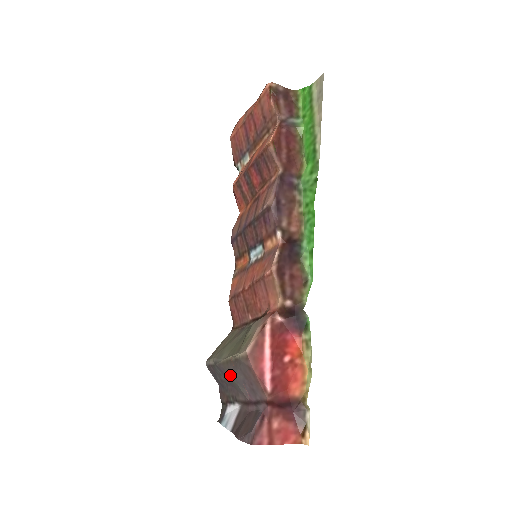
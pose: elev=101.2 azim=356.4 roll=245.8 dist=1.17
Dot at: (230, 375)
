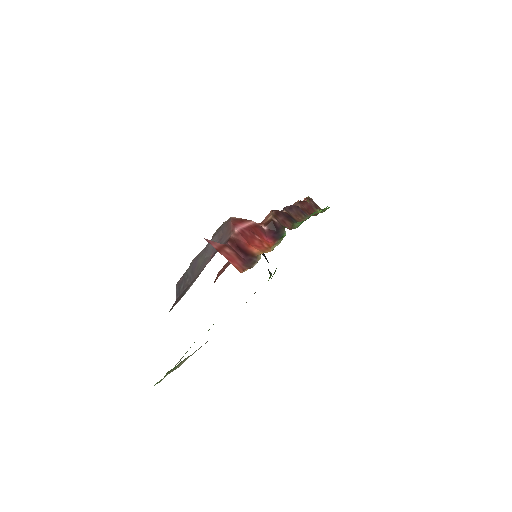
Dot at: (202, 254)
